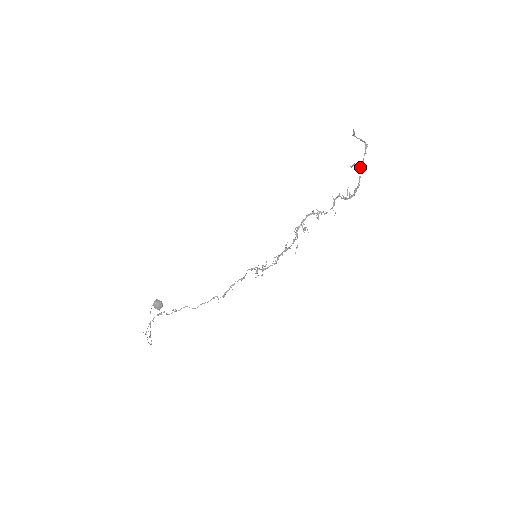
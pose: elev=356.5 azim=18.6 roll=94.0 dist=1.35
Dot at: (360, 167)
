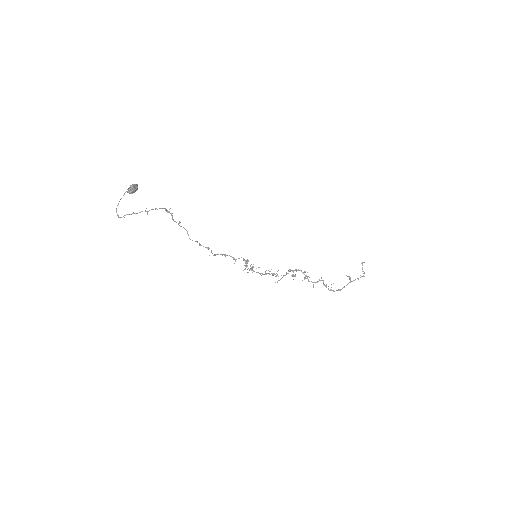
Dot at: (350, 282)
